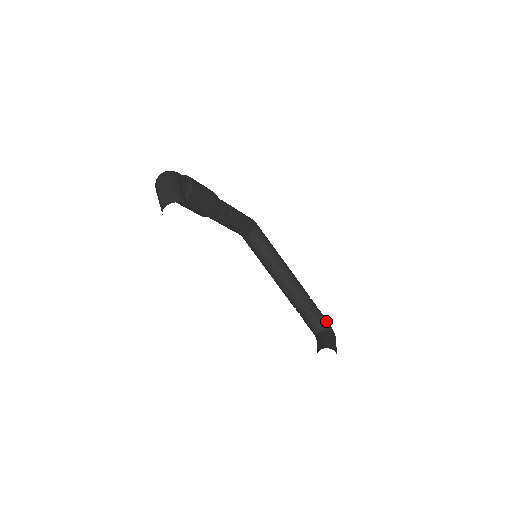
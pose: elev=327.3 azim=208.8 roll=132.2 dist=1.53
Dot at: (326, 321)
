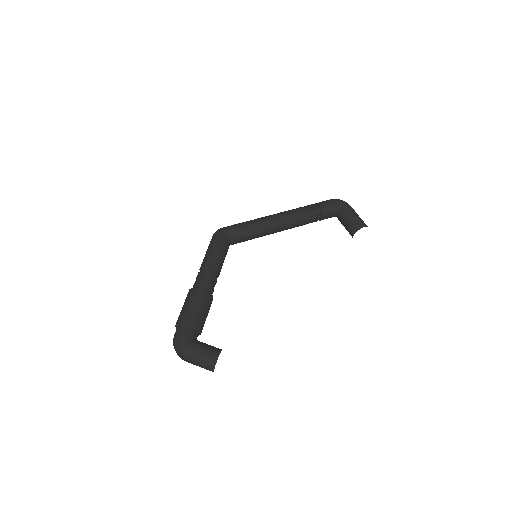
Dot at: (332, 205)
